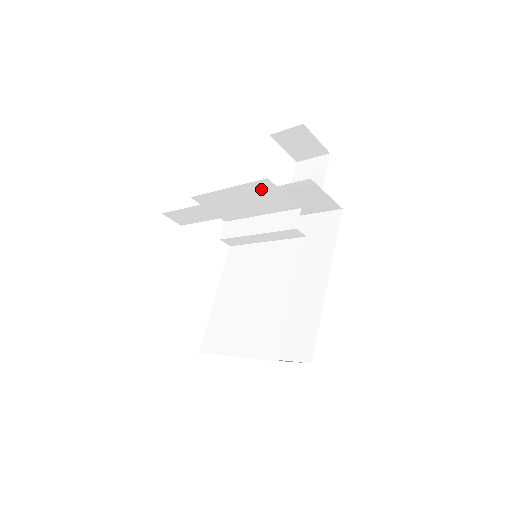
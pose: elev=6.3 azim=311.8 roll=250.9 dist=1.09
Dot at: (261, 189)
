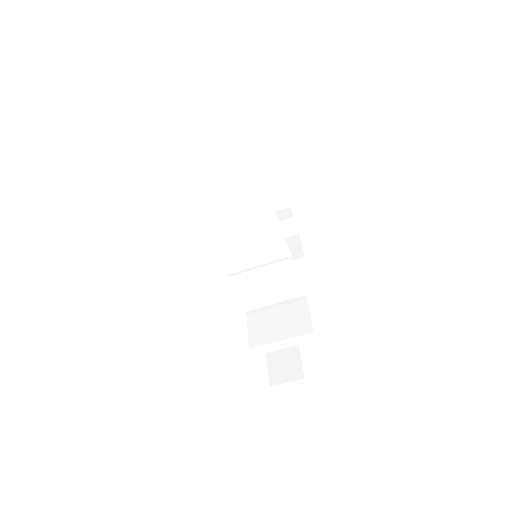
Dot at: (289, 243)
